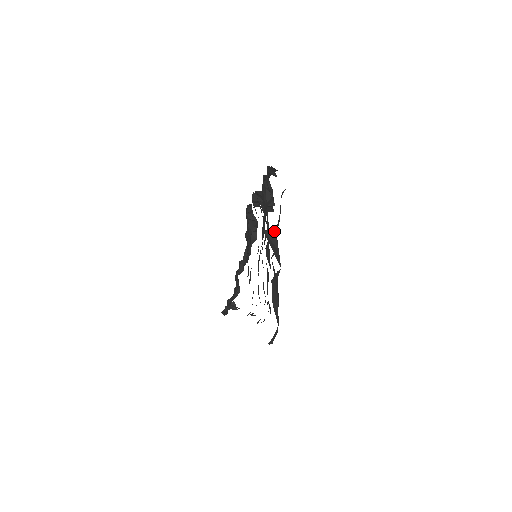
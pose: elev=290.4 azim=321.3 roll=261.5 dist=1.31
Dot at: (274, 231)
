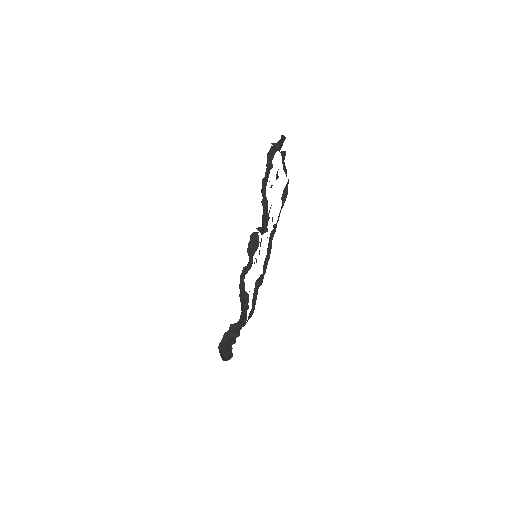
Dot at: (278, 145)
